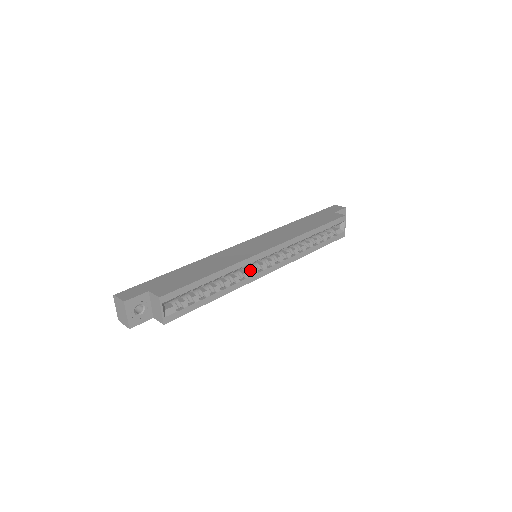
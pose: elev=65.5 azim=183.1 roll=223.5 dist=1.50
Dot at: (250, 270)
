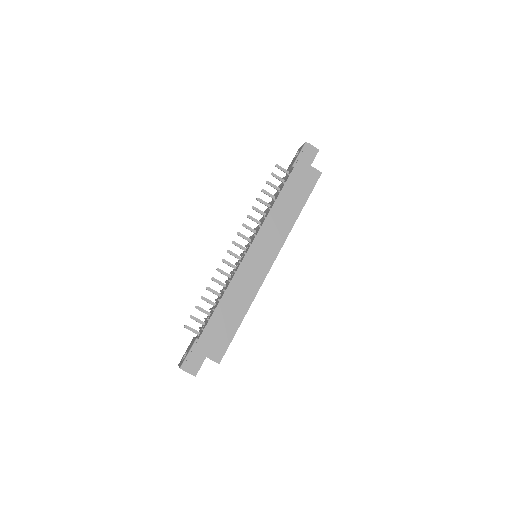
Dot at: occluded
